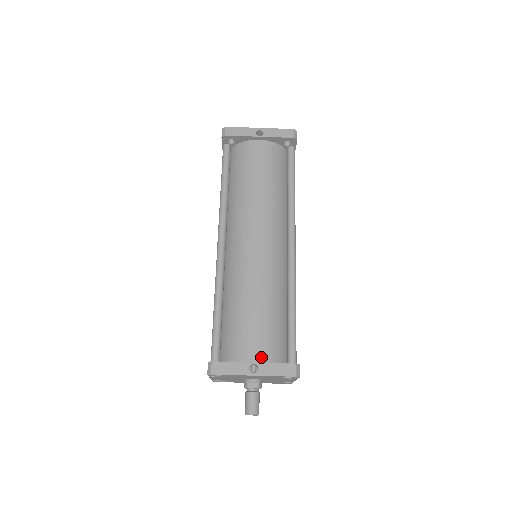
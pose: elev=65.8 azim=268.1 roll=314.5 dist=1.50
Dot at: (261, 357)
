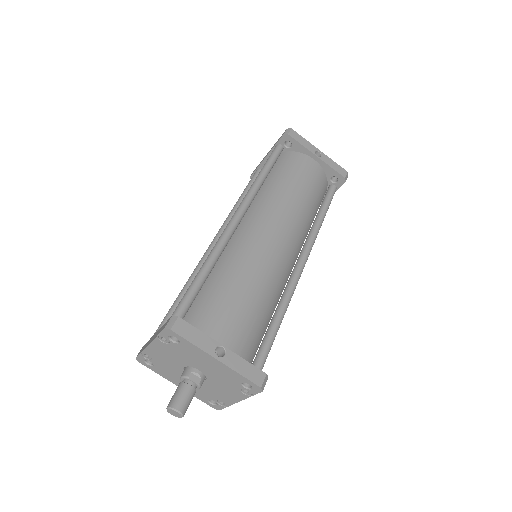
Dot at: (231, 346)
